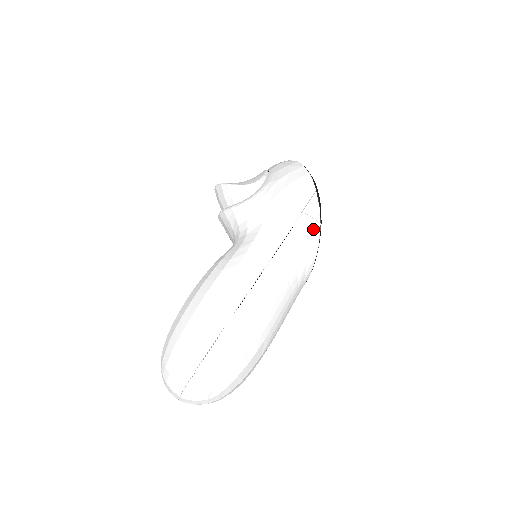
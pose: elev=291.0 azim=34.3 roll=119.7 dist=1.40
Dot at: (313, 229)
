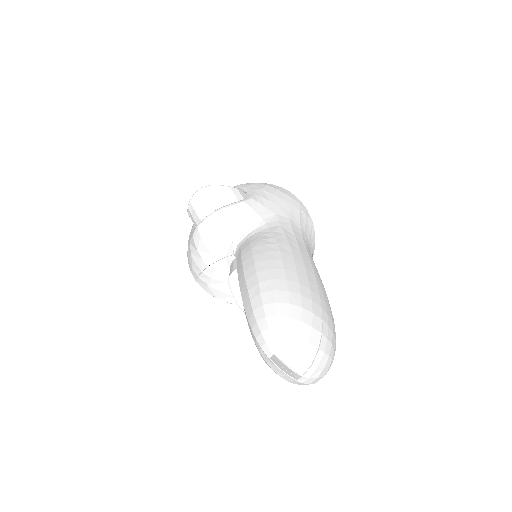
Dot at: (311, 225)
